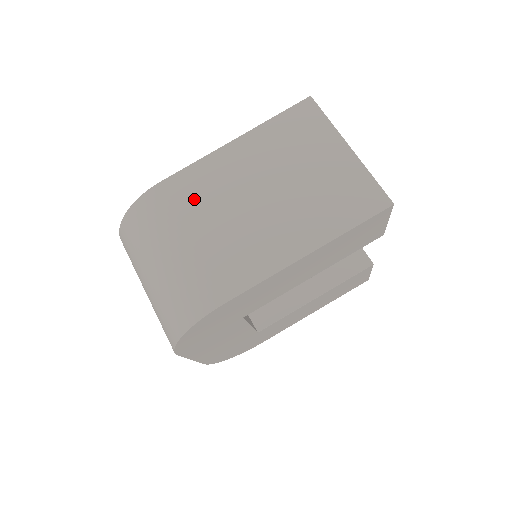
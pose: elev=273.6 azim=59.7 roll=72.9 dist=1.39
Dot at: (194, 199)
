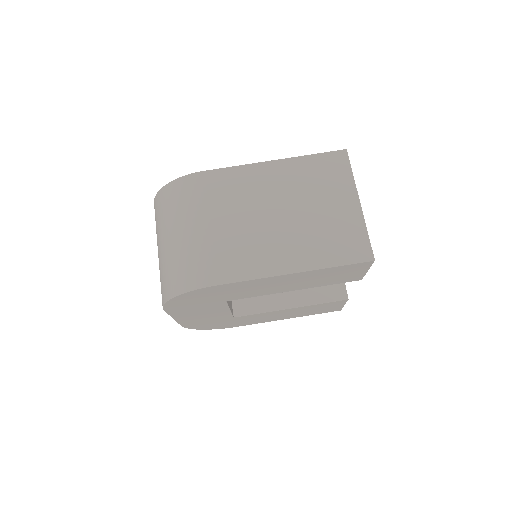
Dot at: (224, 195)
